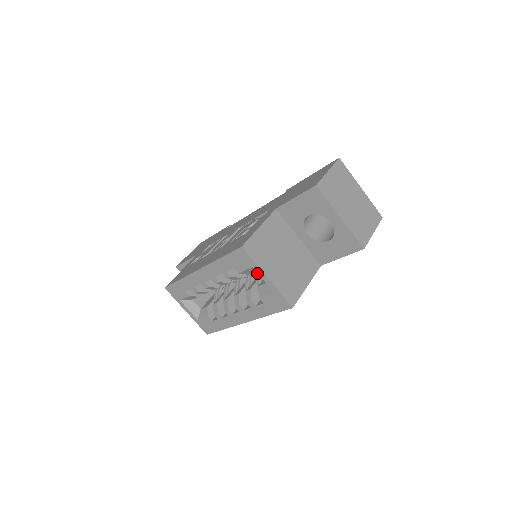
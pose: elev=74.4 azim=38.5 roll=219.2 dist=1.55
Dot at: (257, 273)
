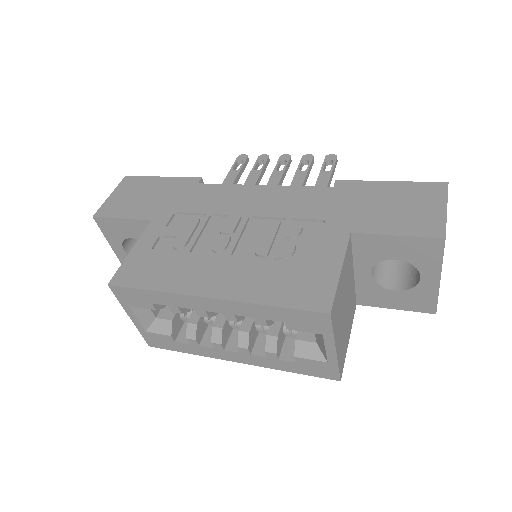
Dot at: occluded
